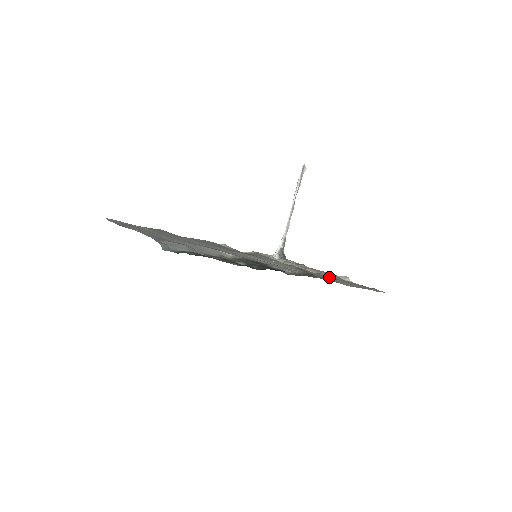
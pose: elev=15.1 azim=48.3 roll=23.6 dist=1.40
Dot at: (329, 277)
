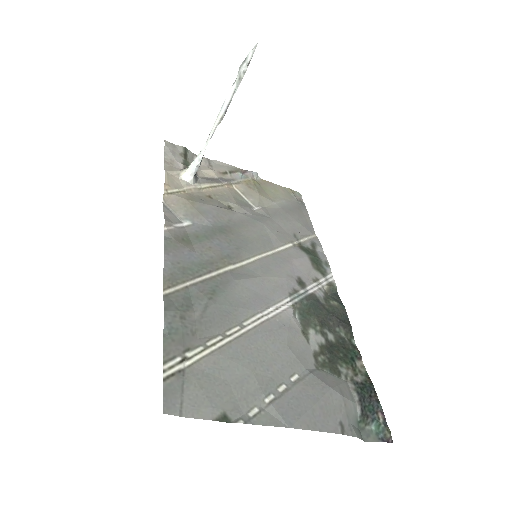
Dot at: (288, 221)
